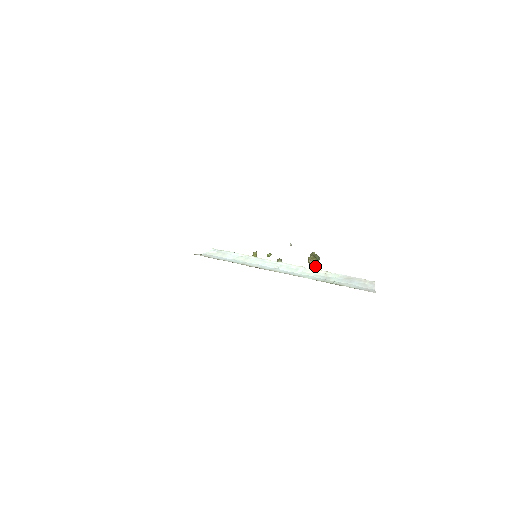
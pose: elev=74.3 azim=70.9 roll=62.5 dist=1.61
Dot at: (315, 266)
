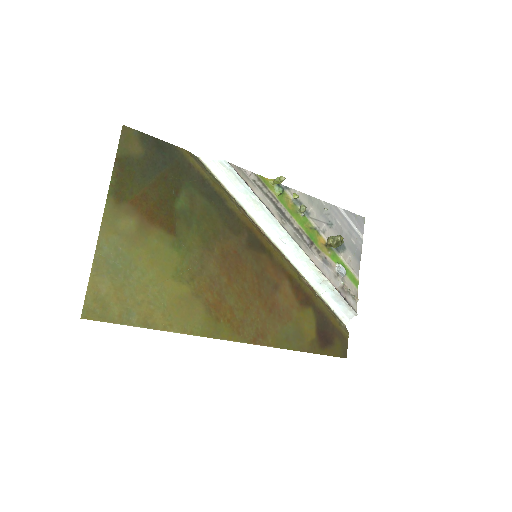
Dot at: occluded
